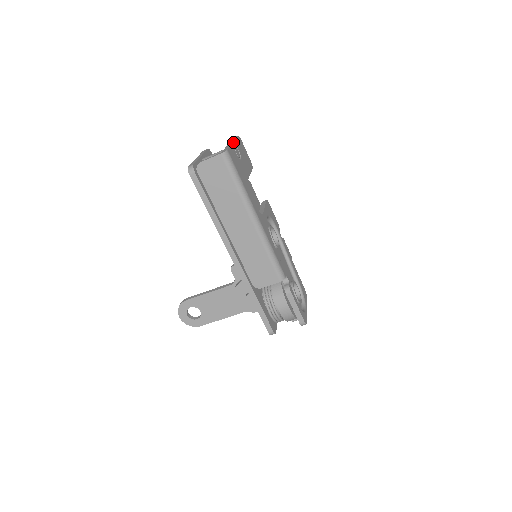
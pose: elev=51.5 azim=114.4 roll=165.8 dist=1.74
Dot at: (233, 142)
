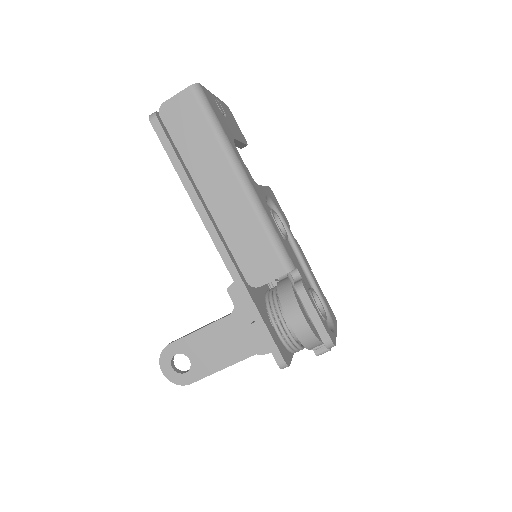
Dot at: (214, 95)
